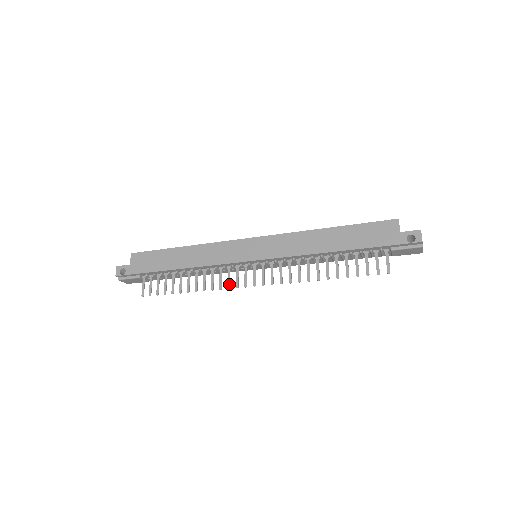
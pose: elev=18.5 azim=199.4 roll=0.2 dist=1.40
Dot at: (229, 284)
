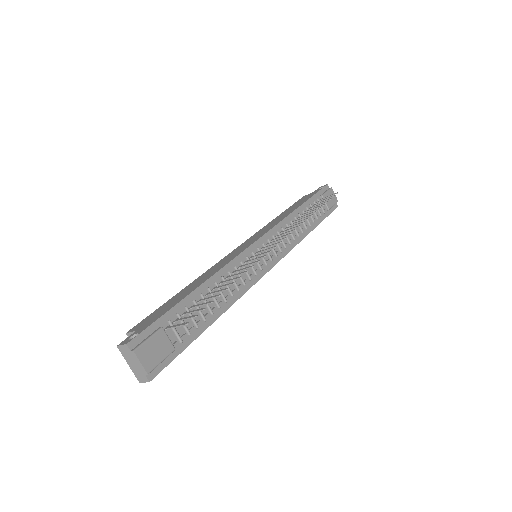
Dot at: (261, 256)
